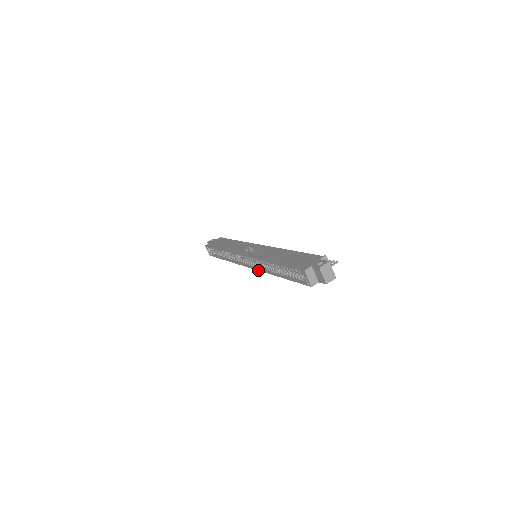
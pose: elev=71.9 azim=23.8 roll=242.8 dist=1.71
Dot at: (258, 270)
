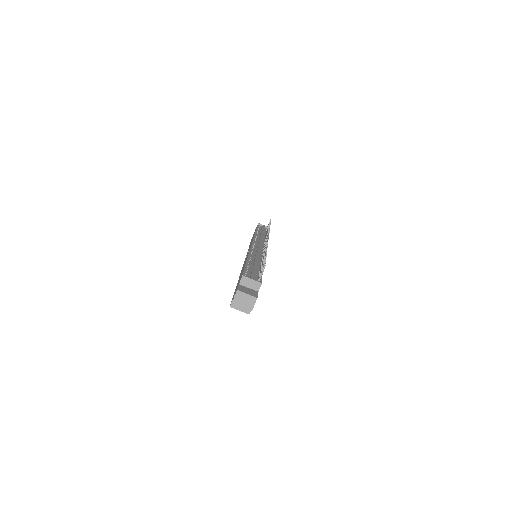
Dot at: occluded
